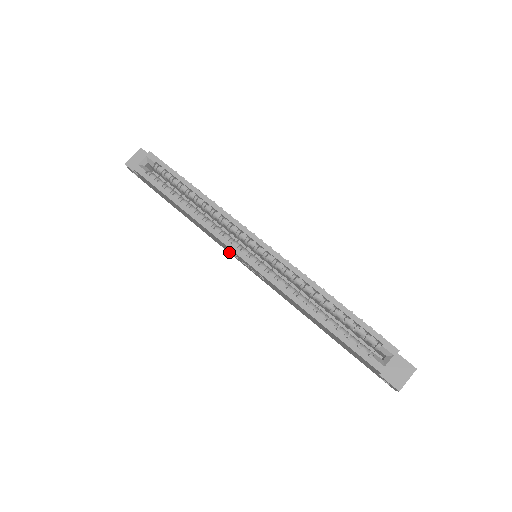
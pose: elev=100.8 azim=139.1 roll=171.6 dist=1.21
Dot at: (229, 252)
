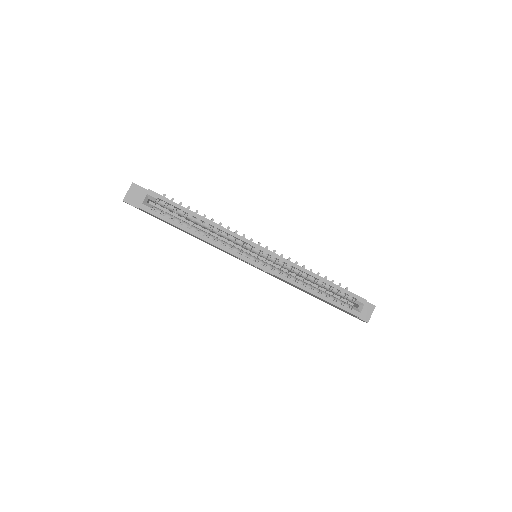
Dot at: (233, 256)
